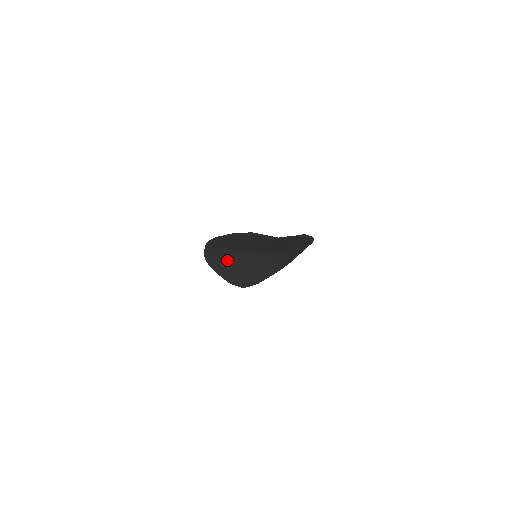
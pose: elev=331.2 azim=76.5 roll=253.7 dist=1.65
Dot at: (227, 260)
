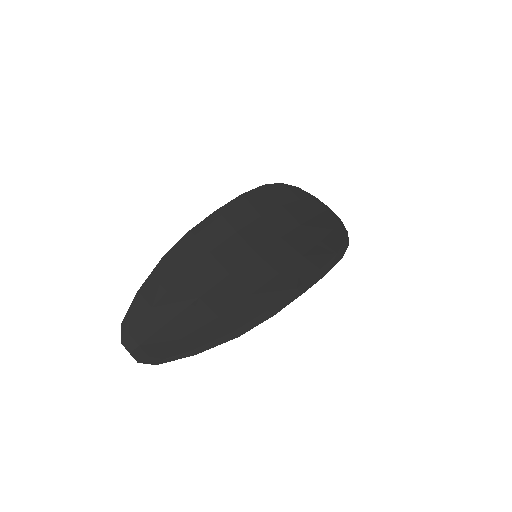
Dot at: (263, 215)
